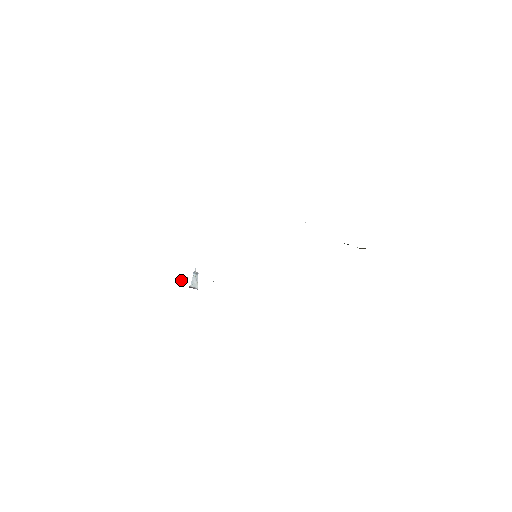
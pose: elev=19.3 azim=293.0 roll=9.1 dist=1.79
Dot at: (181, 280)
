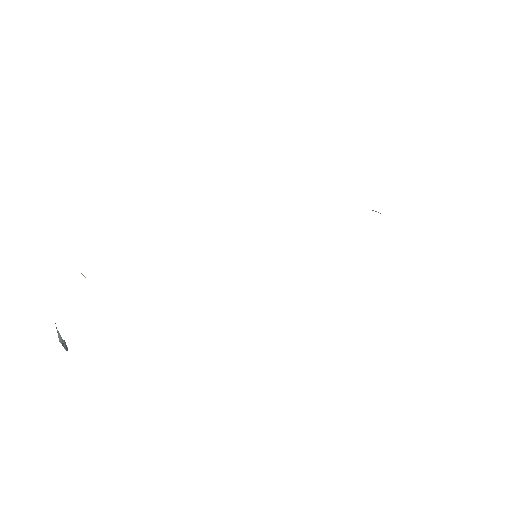
Dot at: occluded
